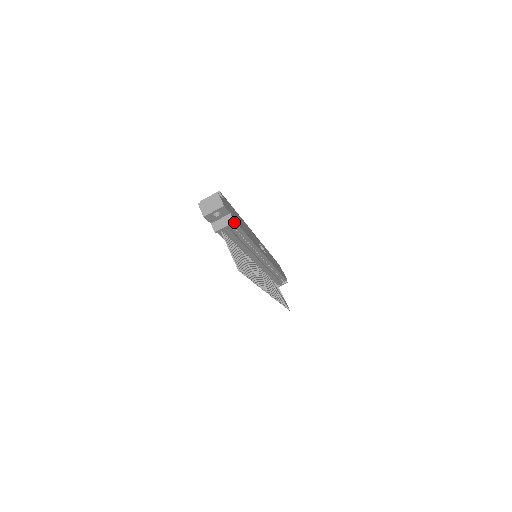
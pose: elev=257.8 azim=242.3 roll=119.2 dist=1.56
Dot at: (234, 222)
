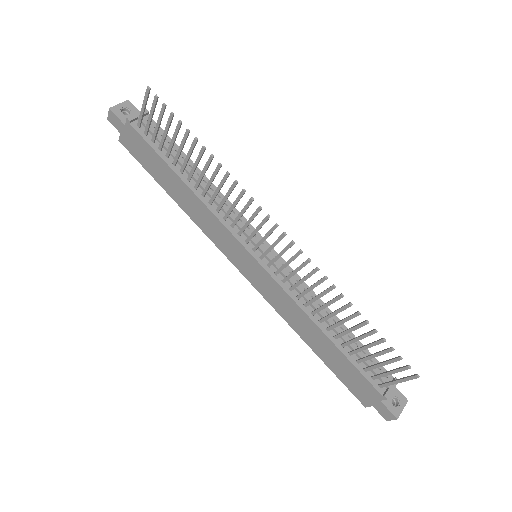
Dot at: (146, 110)
